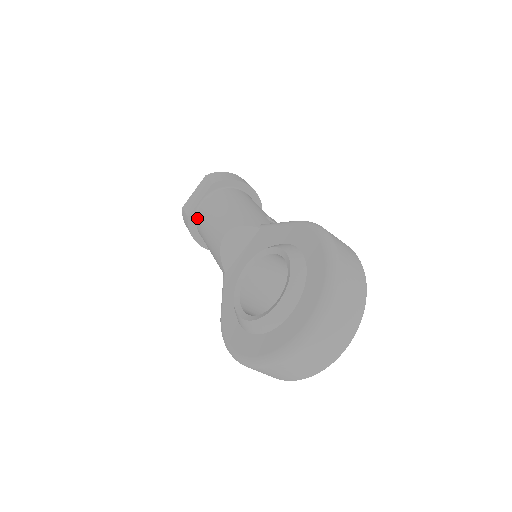
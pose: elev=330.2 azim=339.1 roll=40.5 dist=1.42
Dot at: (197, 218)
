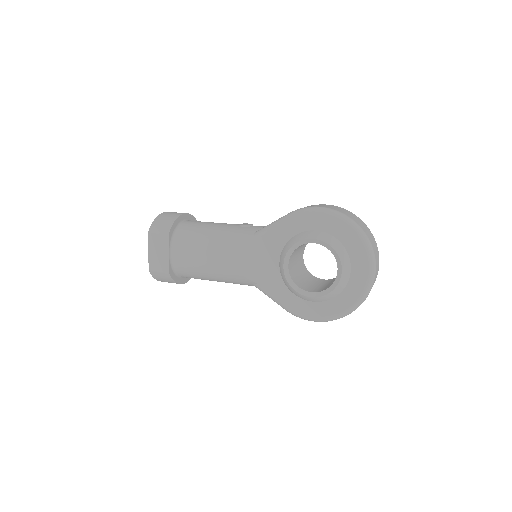
Dot at: (176, 268)
